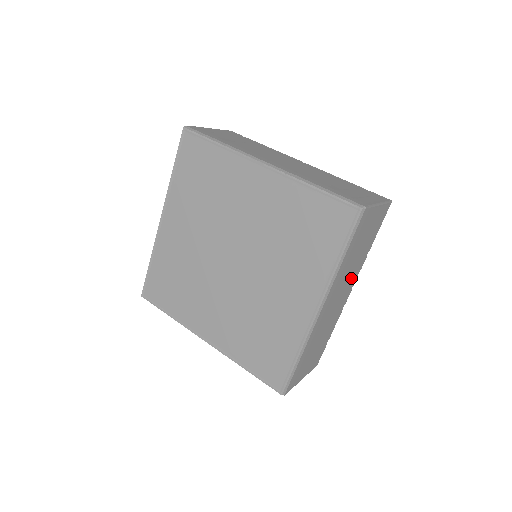
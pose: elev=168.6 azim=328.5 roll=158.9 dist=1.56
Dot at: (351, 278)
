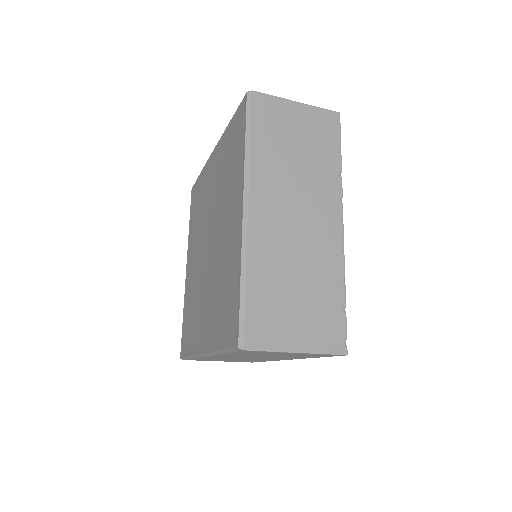
Dot at: (316, 197)
